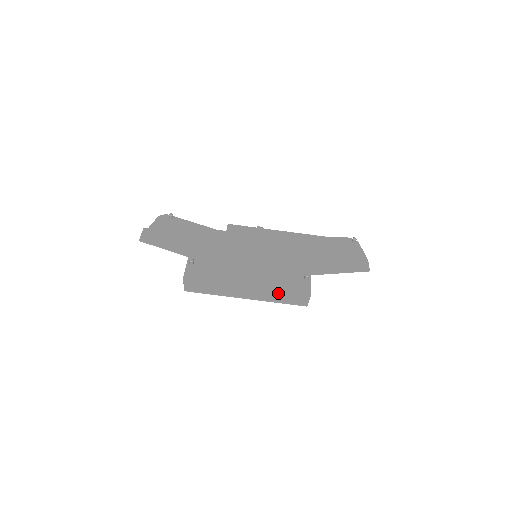
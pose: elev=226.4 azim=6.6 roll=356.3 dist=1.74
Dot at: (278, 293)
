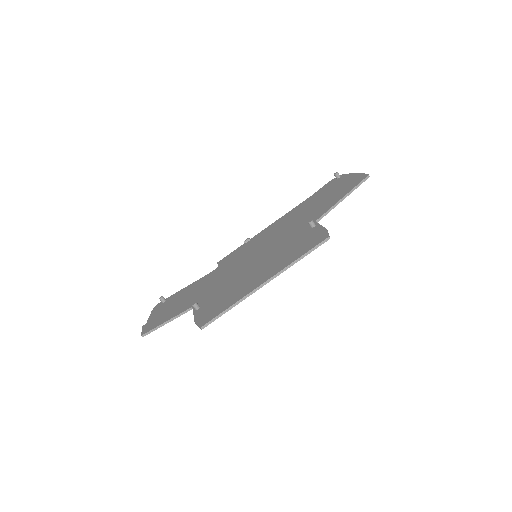
Dot at: (293, 255)
